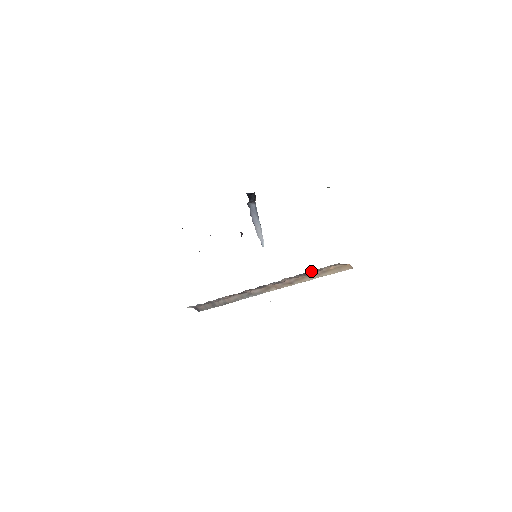
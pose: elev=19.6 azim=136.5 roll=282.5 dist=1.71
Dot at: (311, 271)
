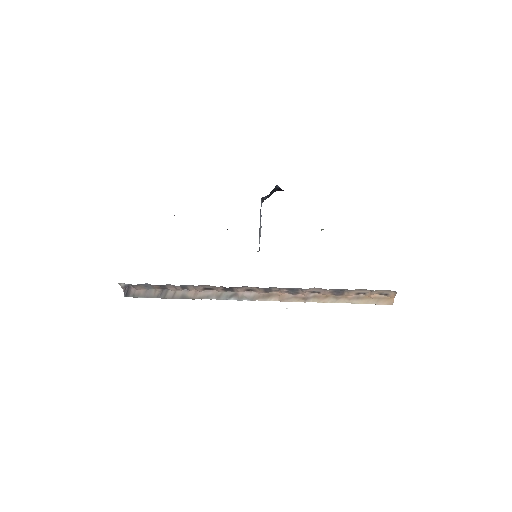
Dot at: (355, 290)
